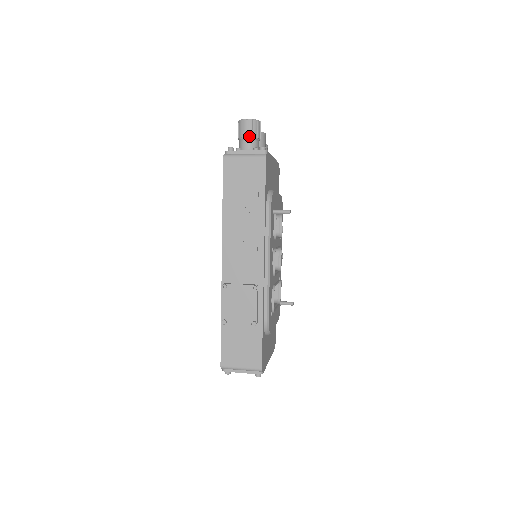
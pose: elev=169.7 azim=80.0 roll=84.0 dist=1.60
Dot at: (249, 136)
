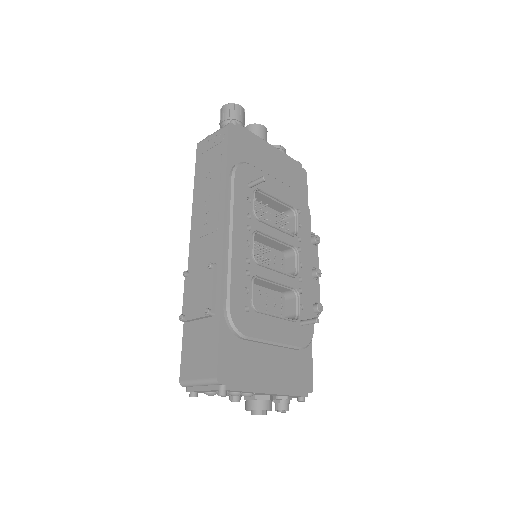
Dot at: (225, 119)
